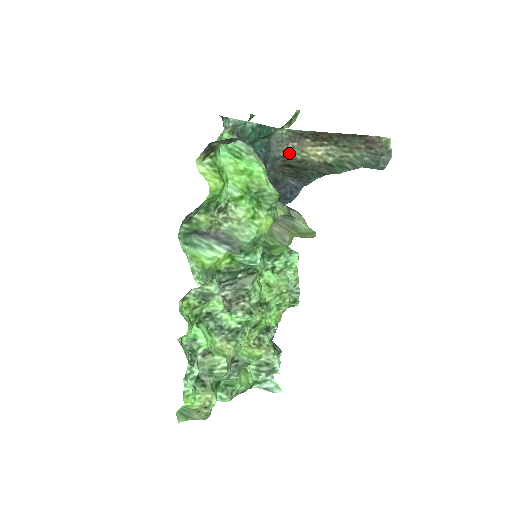
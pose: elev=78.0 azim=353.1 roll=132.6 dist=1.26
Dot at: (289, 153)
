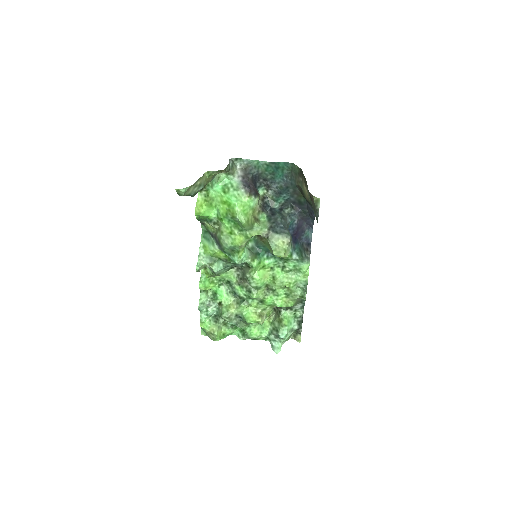
Dot at: (299, 185)
